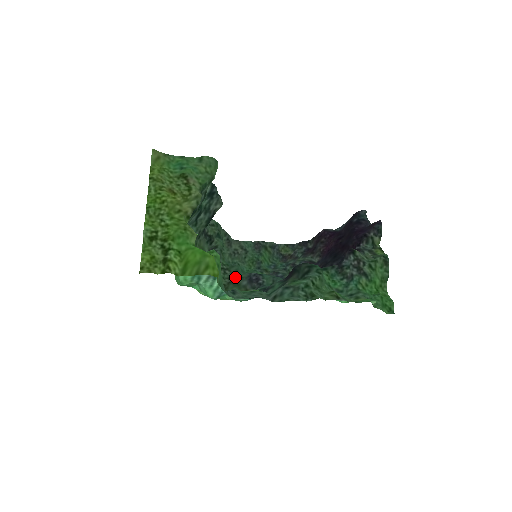
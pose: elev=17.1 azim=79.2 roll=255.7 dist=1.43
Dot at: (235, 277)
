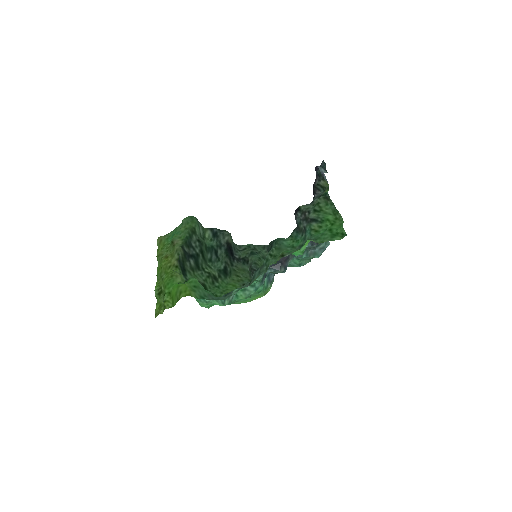
Dot at: occluded
